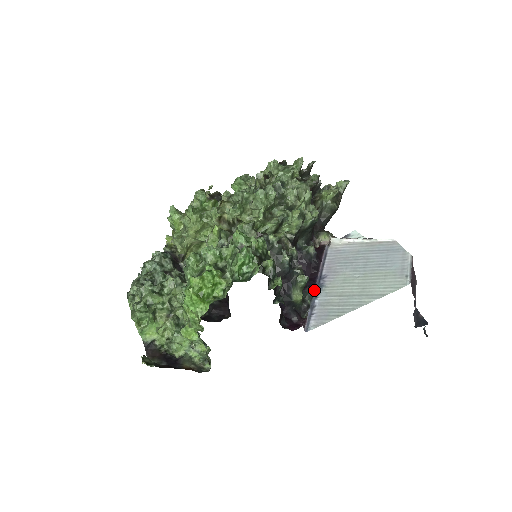
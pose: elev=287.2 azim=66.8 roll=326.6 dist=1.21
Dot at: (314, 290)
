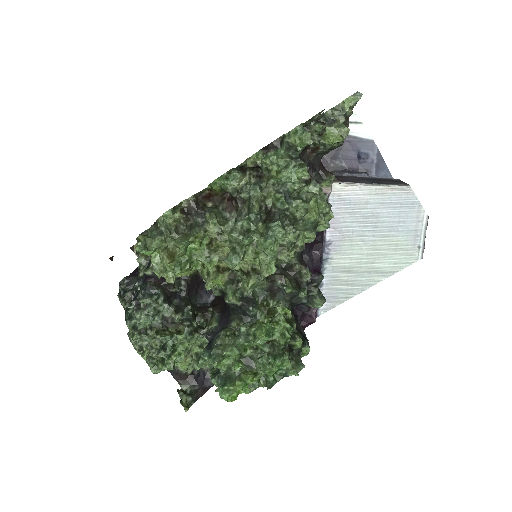
Dot at: (323, 276)
